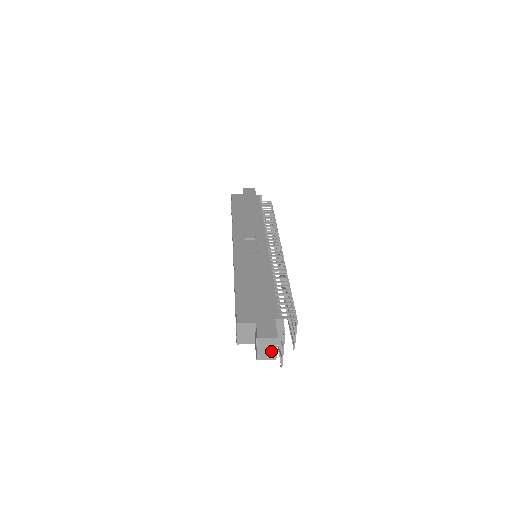
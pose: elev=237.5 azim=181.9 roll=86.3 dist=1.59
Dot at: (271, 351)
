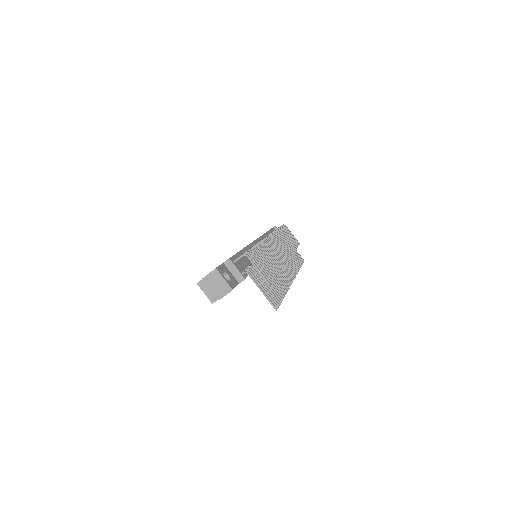
Dot at: (222, 284)
